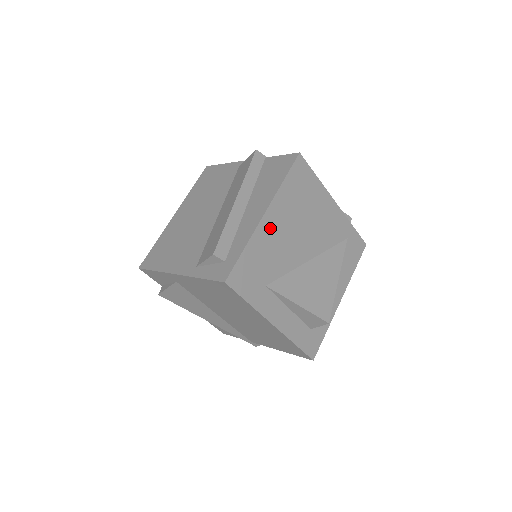
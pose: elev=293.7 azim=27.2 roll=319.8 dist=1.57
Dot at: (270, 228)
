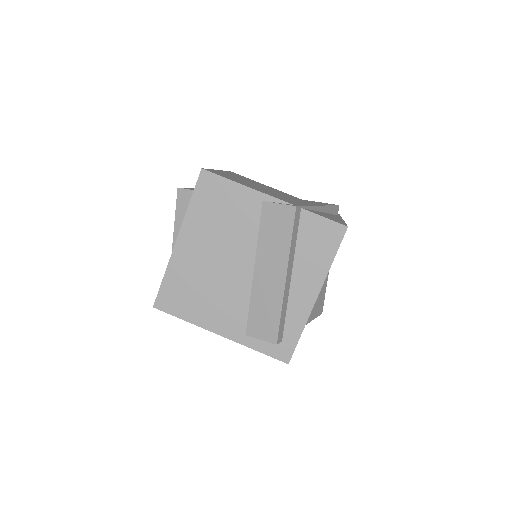
Dot at: occluded
